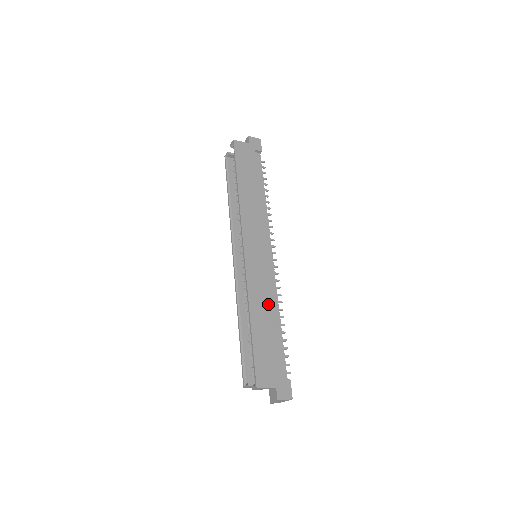
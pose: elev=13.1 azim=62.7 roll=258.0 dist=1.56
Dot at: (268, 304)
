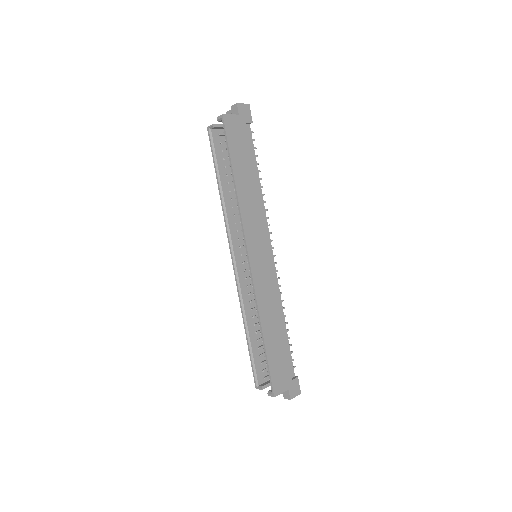
Dot at: (275, 312)
